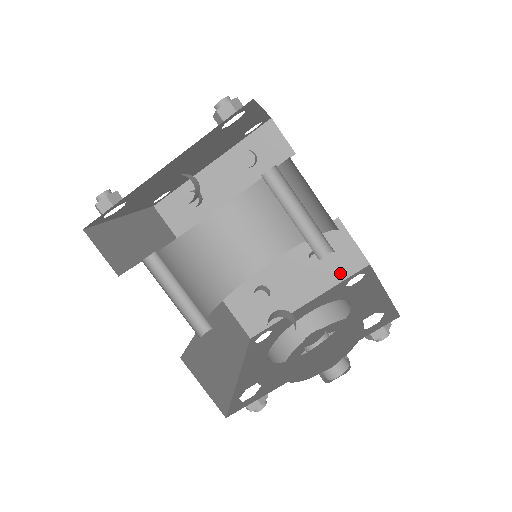
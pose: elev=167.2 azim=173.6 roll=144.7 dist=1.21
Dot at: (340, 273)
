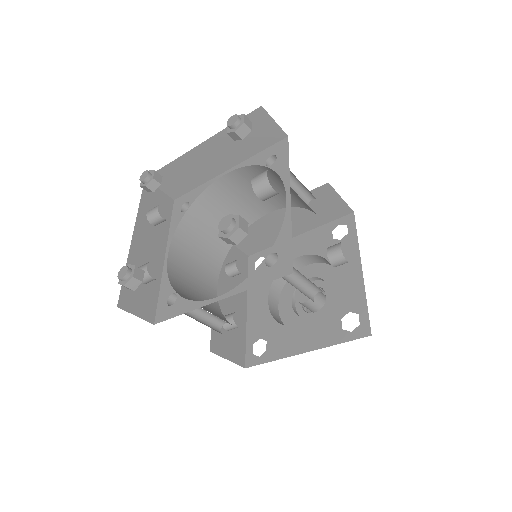
Dot at: (243, 273)
